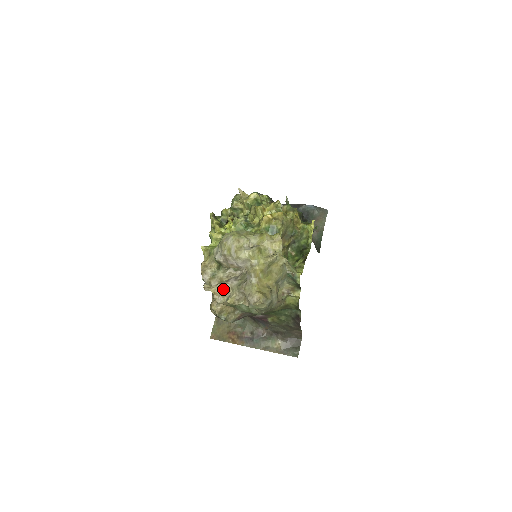
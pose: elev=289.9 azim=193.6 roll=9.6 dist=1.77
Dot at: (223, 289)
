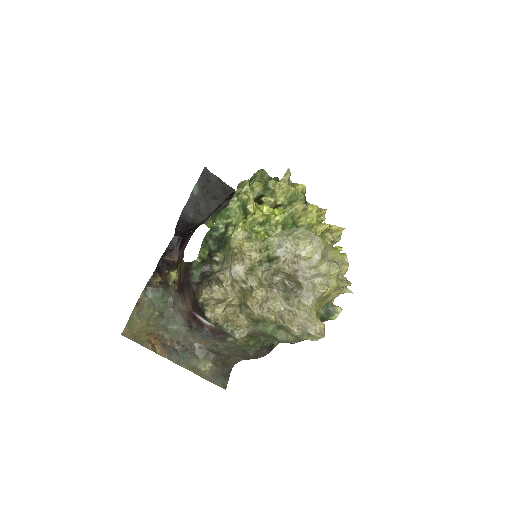
Dot at: (266, 296)
